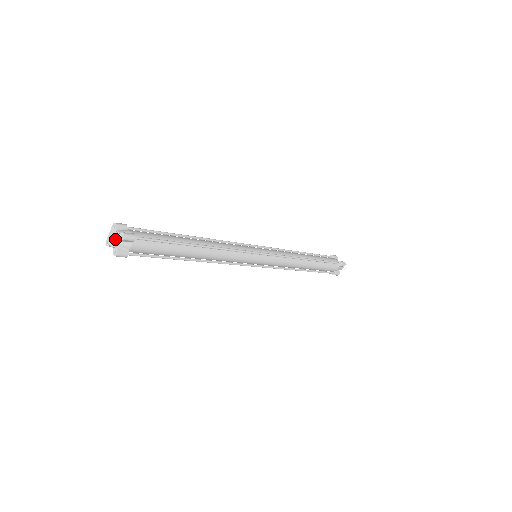
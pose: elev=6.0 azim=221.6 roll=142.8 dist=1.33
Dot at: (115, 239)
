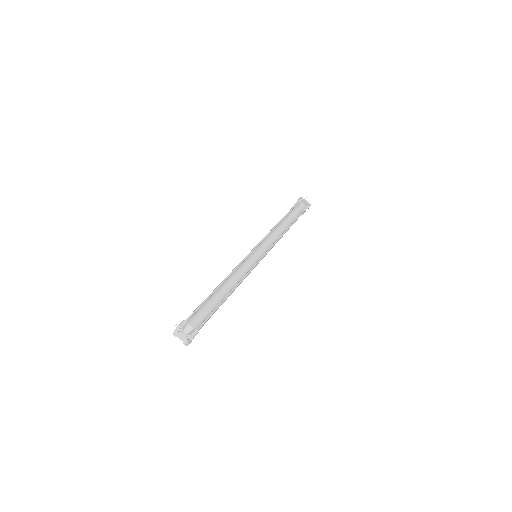
Dot at: (184, 338)
